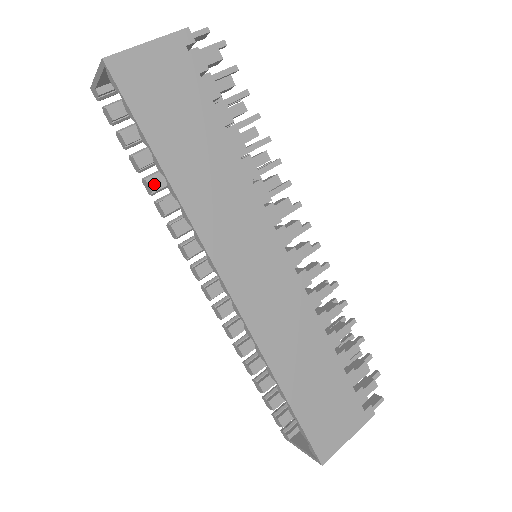
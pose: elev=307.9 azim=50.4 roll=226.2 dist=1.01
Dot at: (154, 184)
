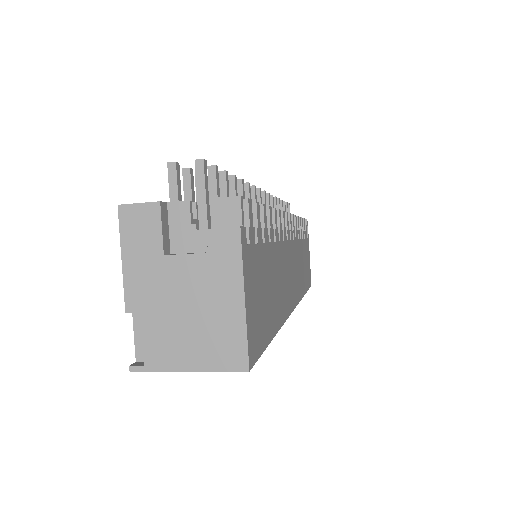
Dot at: occluded
